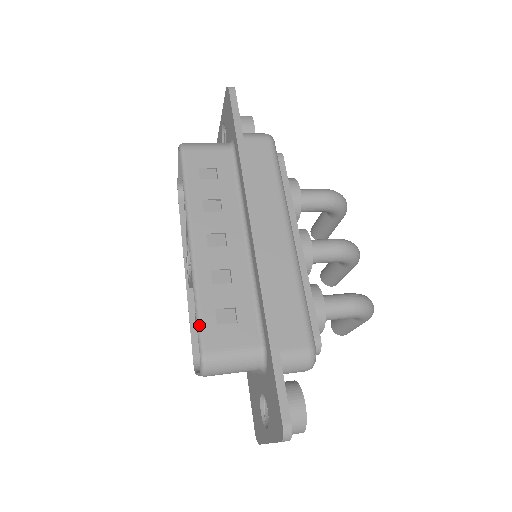
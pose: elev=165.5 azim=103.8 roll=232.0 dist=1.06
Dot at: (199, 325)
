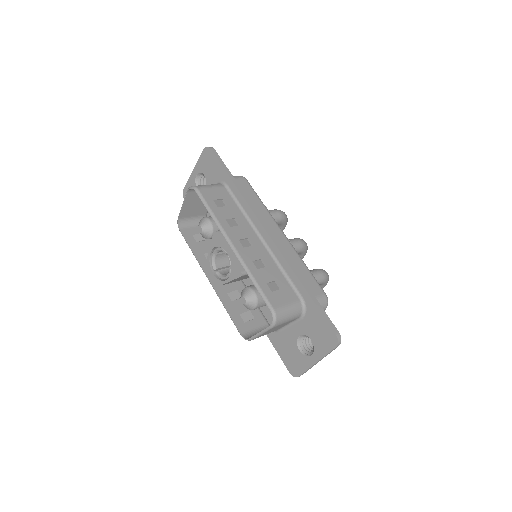
Dot at: (263, 294)
